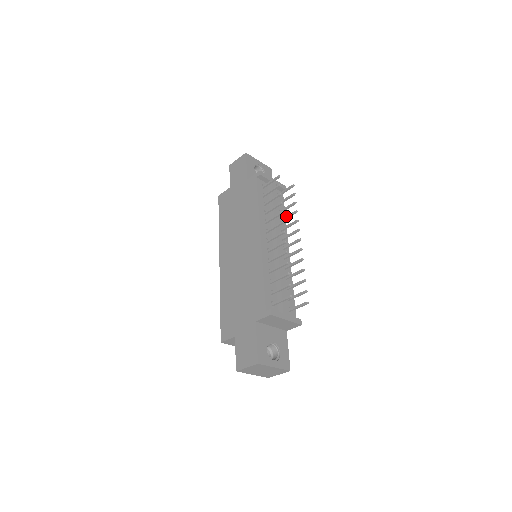
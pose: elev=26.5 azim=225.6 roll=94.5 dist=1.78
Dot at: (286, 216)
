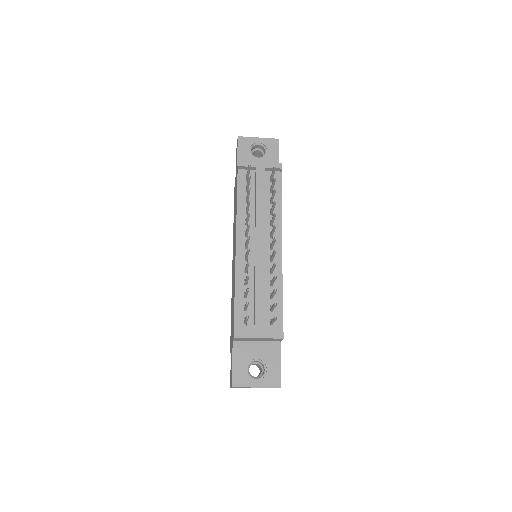
Dot at: occluded
